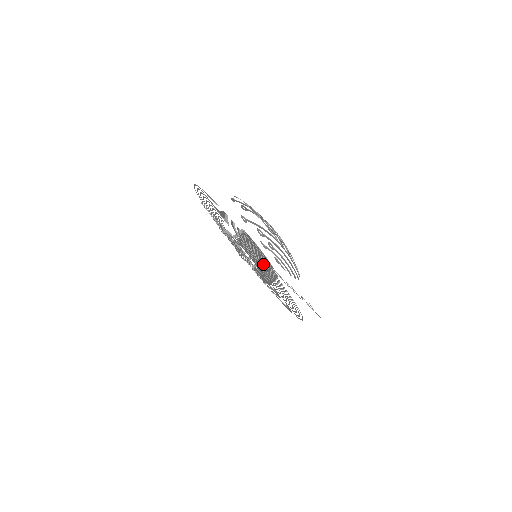
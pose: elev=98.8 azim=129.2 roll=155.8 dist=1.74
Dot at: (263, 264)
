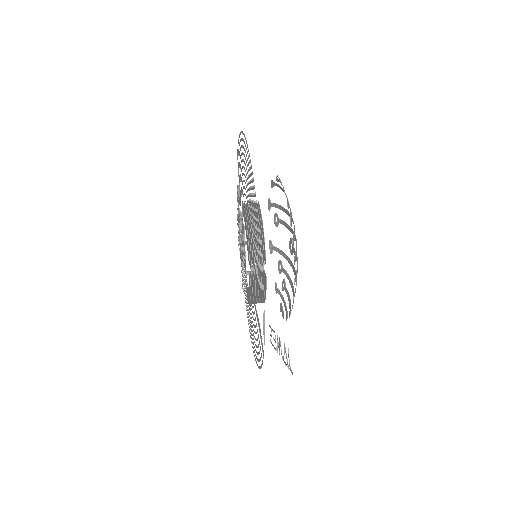
Dot at: (256, 243)
